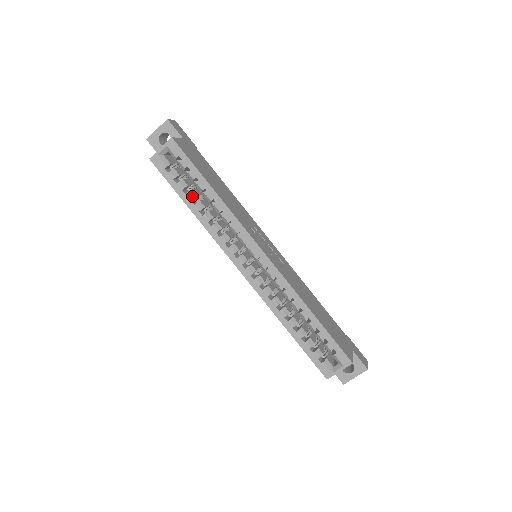
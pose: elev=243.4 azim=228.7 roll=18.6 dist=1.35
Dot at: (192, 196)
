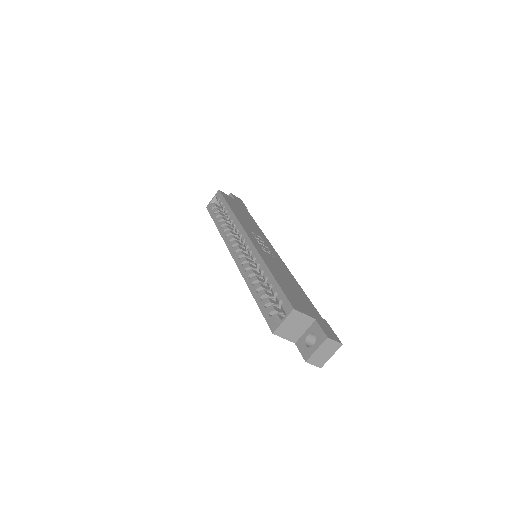
Dot at: (220, 219)
